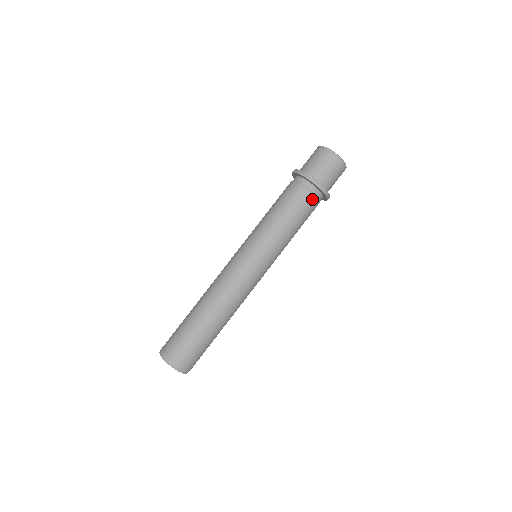
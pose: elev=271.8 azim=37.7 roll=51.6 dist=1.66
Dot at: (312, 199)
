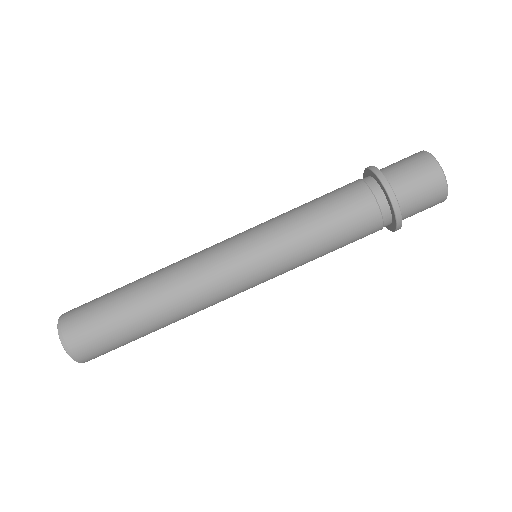
Dot at: (365, 197)
